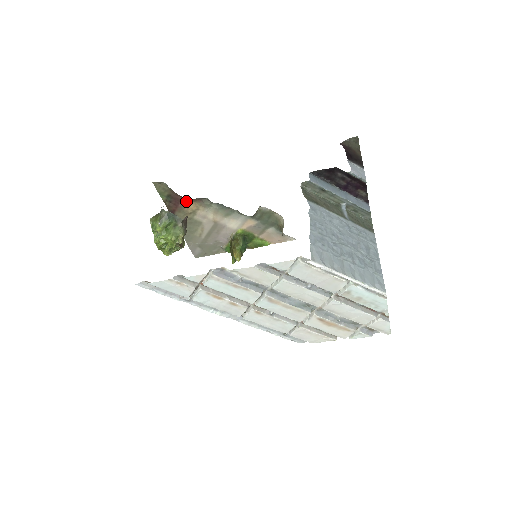
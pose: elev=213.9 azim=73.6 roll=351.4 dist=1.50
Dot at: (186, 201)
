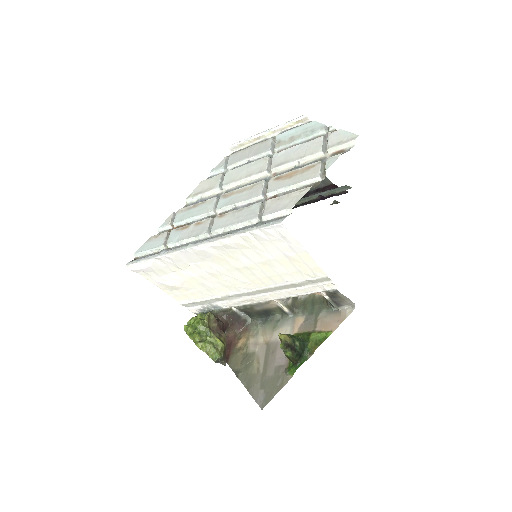
Dot at: (236, 338)
